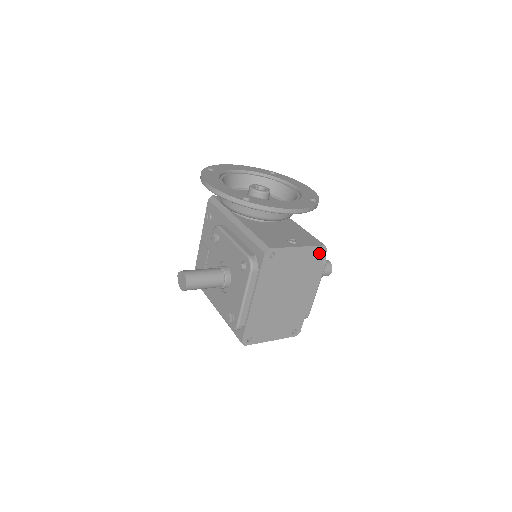
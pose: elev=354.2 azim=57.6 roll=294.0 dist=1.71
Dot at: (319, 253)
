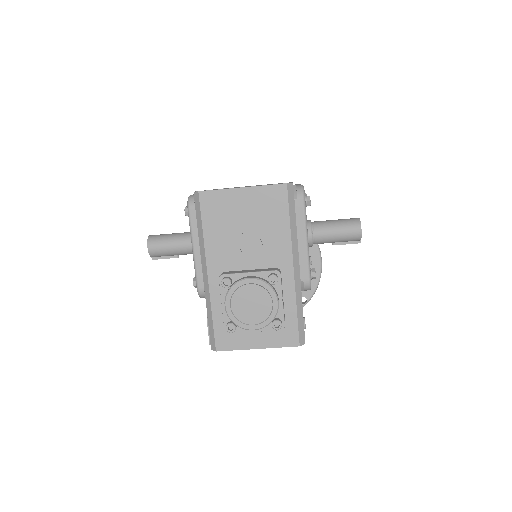
Dot at: occluded
